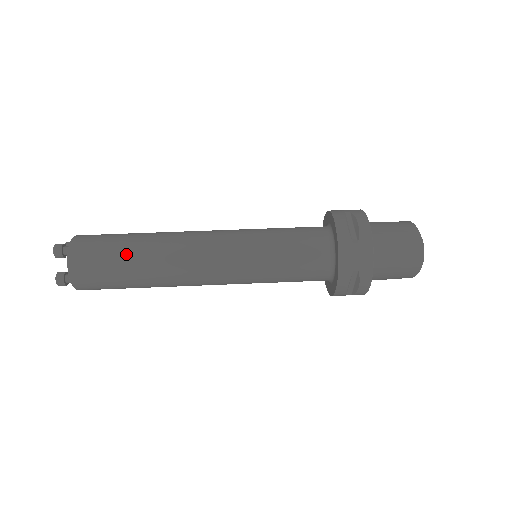
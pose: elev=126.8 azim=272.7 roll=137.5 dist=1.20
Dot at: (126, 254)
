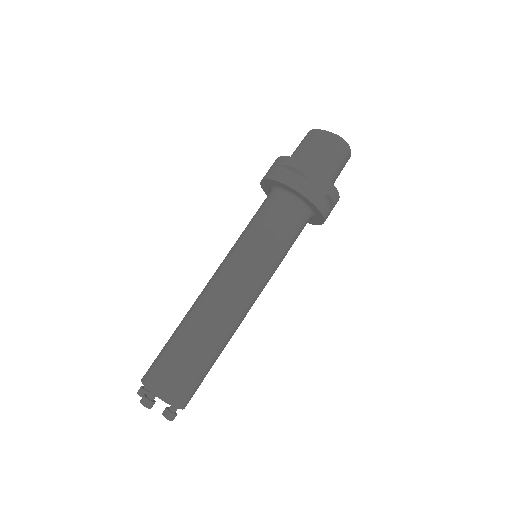
Dot at: (191, 352)
